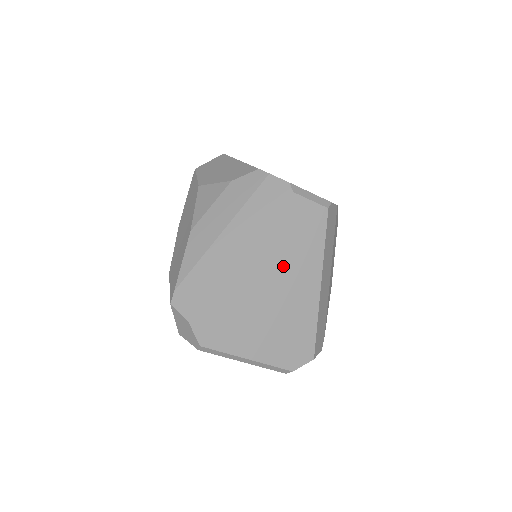
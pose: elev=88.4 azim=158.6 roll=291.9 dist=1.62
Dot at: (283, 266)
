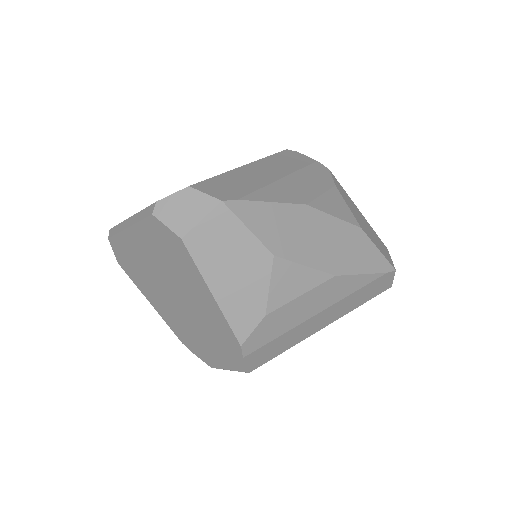
Dot at: occluded
